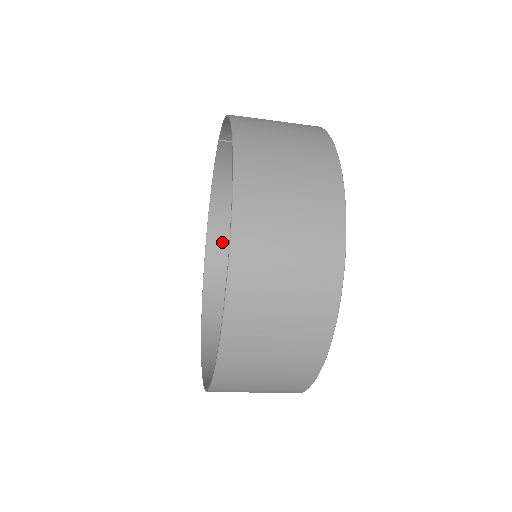
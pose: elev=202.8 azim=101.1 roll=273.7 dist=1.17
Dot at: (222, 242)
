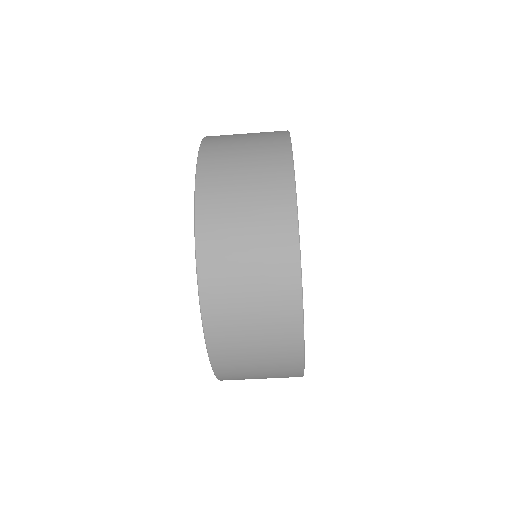
Dot at: occluded
